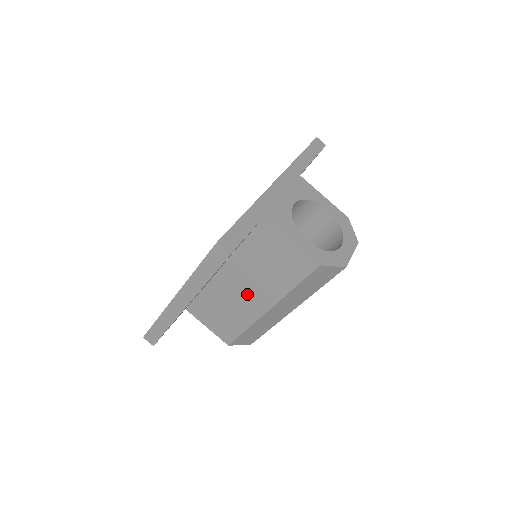
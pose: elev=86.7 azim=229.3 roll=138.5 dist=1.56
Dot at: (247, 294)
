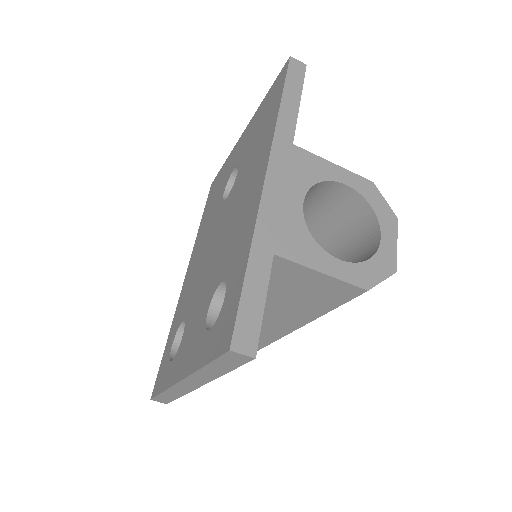
Dot at: (264, 320)
